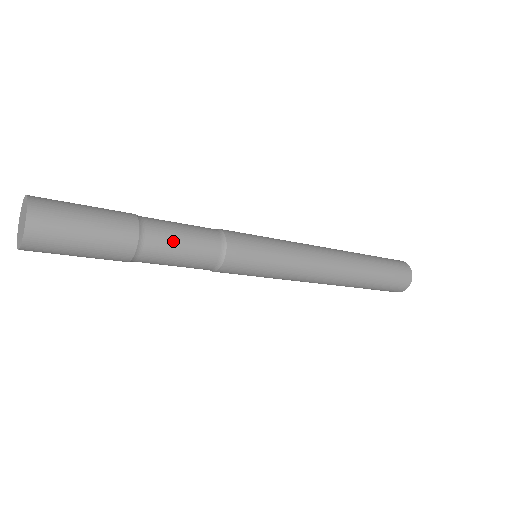
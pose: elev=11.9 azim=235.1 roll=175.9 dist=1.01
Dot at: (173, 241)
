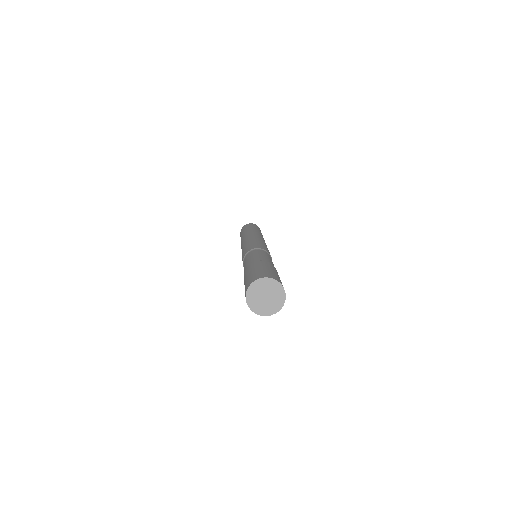
Dot at: occluded
